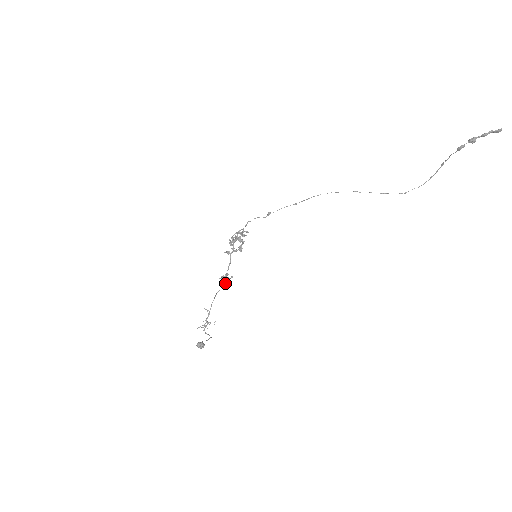
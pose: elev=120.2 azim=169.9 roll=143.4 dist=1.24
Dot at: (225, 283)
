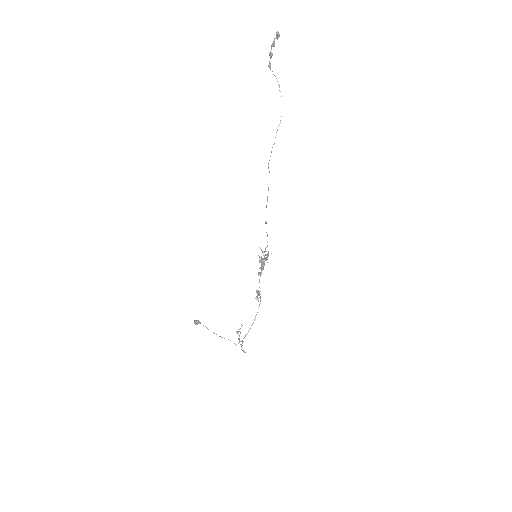
Dot at: occluded
